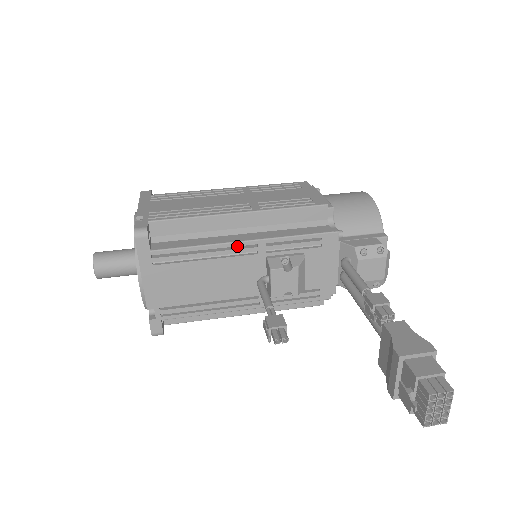
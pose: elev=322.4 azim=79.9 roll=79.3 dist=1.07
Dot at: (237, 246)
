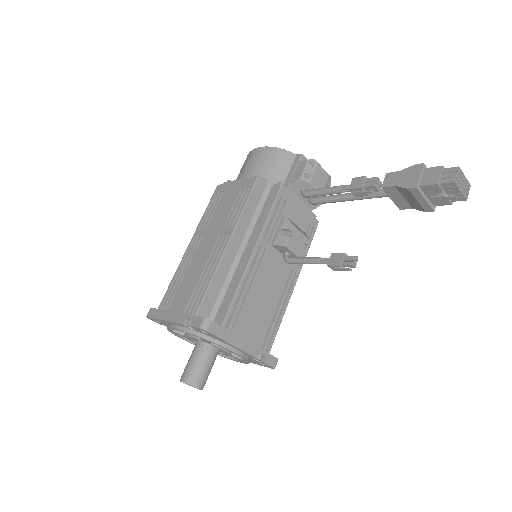
Dot at: (252, 261)
